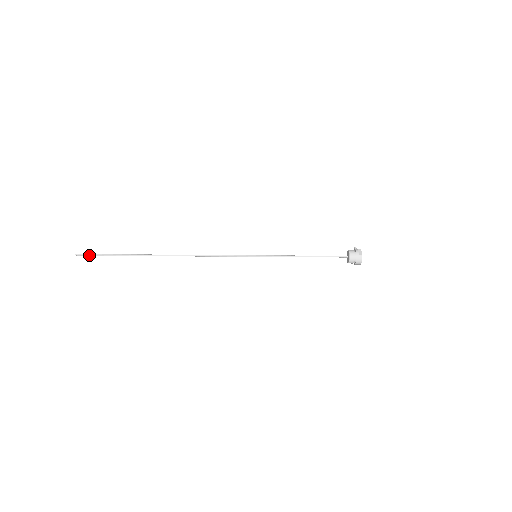
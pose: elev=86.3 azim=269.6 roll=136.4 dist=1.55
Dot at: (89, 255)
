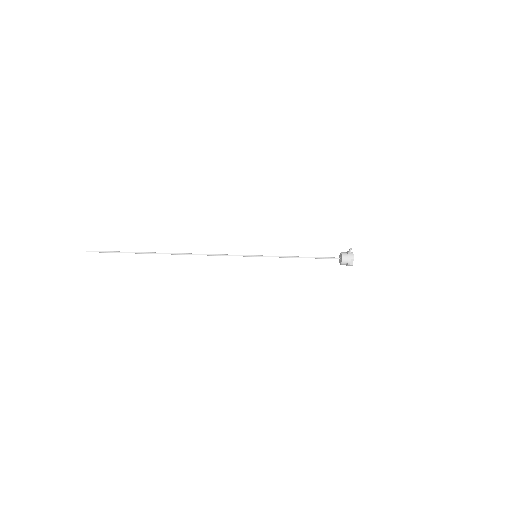
Dot at: (99, 252)
